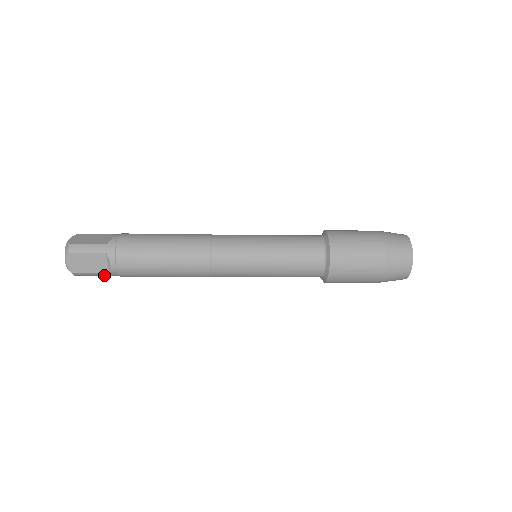
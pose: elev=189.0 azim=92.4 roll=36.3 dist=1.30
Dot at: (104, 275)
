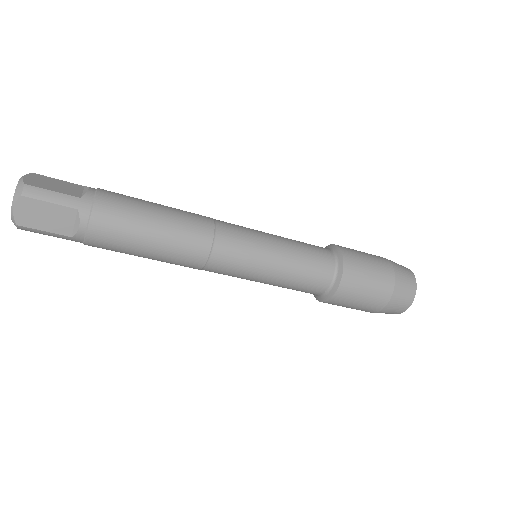
Dot at: (62, 237)
